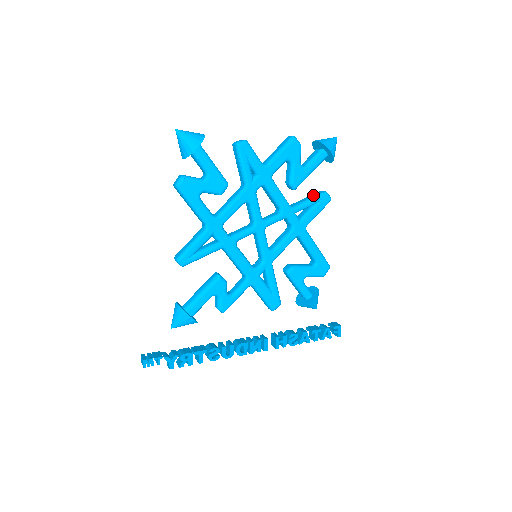
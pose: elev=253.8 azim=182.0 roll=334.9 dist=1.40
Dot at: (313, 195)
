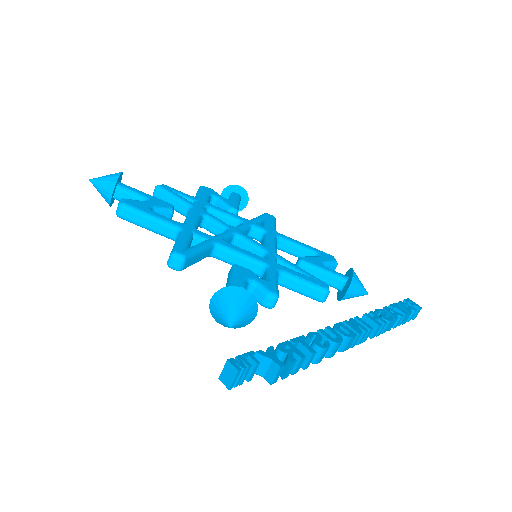
Dot at: occluded
